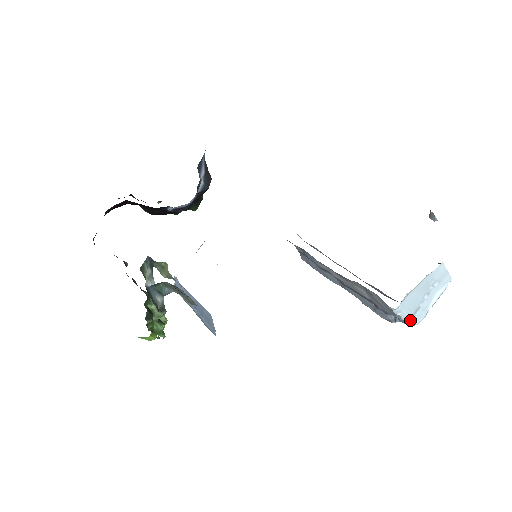
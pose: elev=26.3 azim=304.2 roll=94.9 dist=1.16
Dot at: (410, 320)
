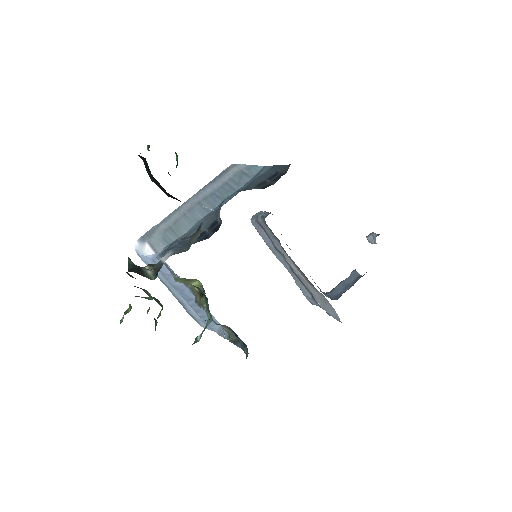
Dot at: occluded
